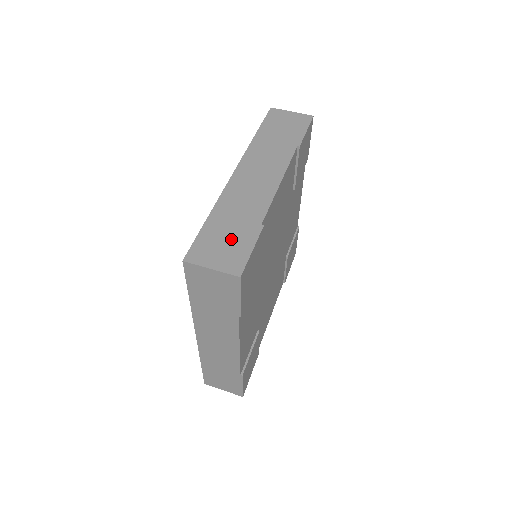
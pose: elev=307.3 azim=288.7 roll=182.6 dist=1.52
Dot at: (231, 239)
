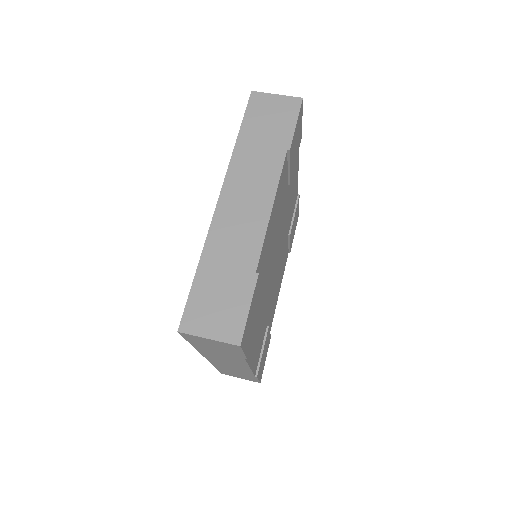
Dot at: (225, 296)
